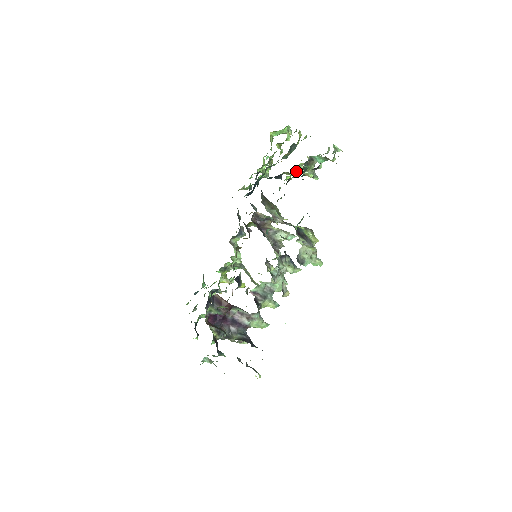
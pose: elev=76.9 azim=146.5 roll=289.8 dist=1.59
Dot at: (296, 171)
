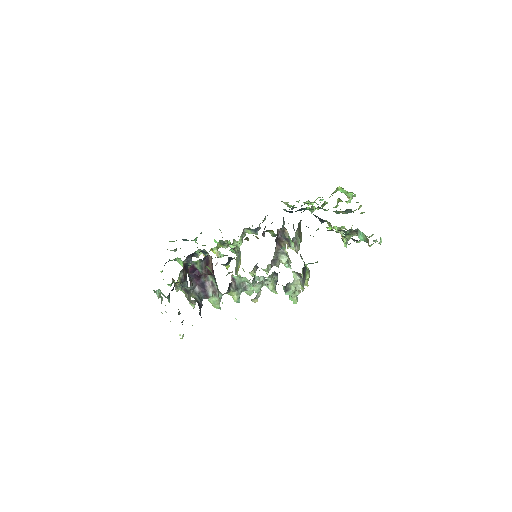
Dot at: (337, 228)
